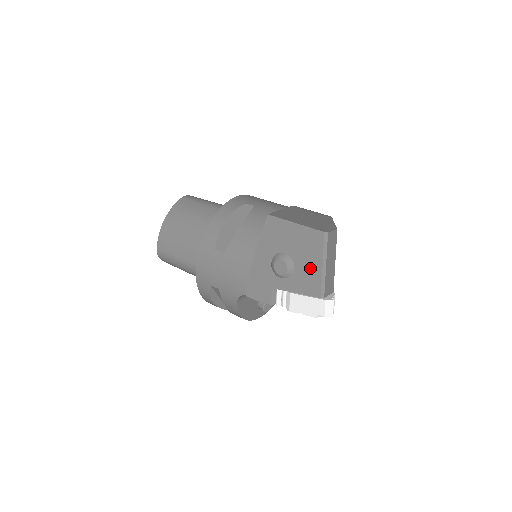
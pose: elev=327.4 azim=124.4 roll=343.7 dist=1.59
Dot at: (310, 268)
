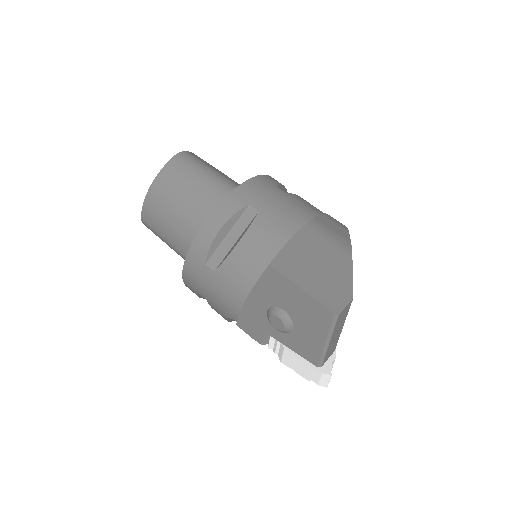
Dot at: (311, 337)
